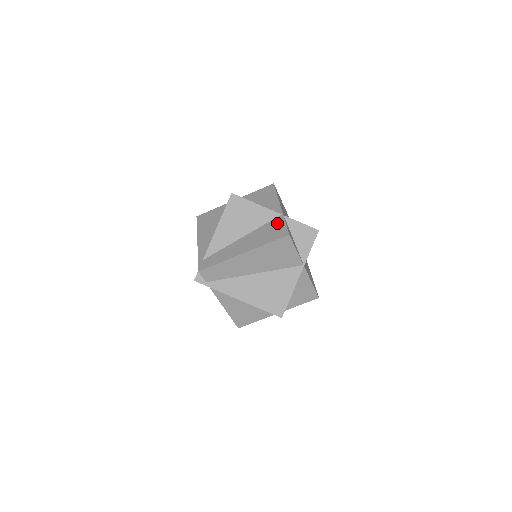
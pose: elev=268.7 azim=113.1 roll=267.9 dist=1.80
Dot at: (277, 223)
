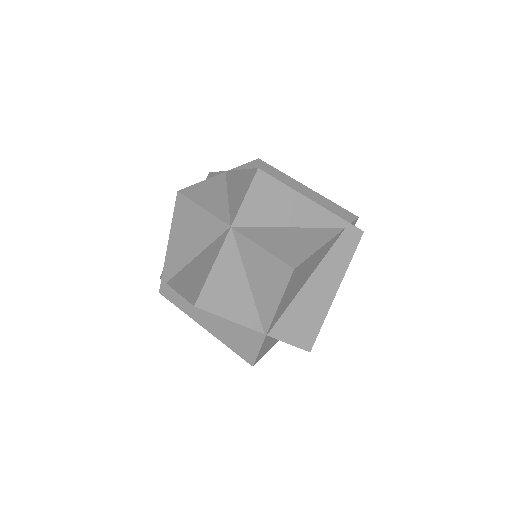
Dot at: (252, 339)
